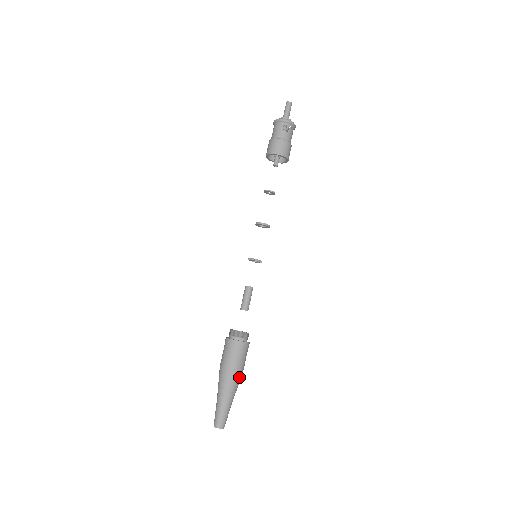
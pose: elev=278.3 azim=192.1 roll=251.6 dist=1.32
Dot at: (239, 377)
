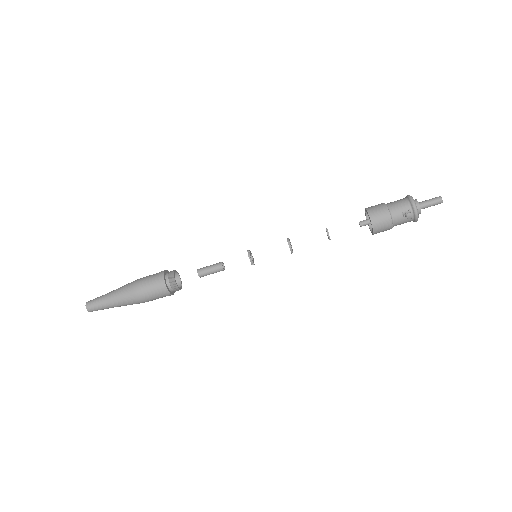
Dot at: (137, 302)
